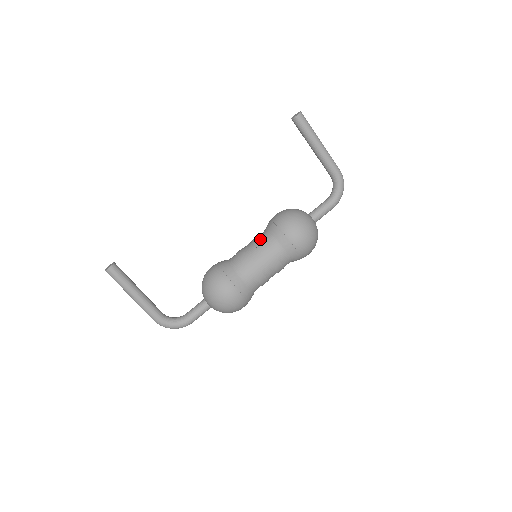
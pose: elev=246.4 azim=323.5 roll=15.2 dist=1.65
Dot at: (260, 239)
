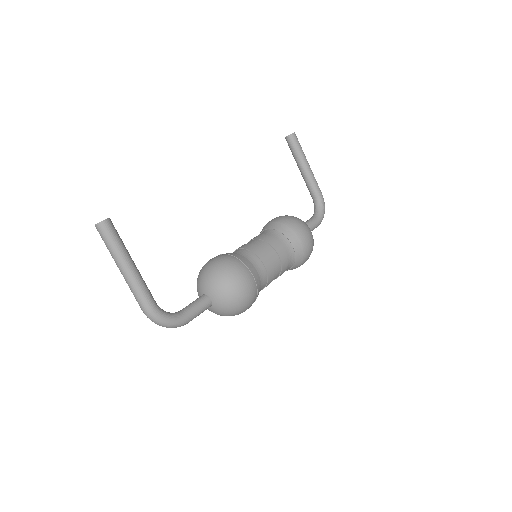
Dot at: (264, 235)
